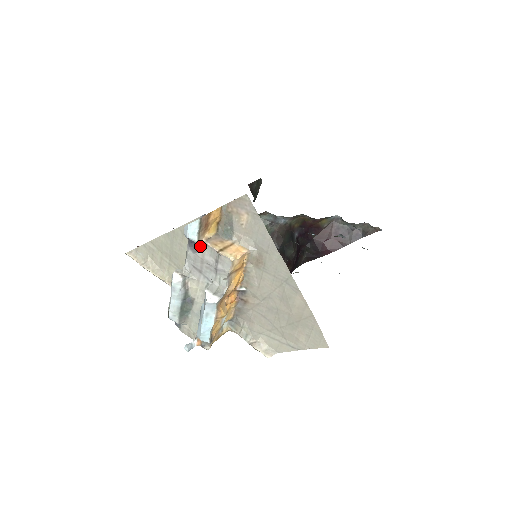
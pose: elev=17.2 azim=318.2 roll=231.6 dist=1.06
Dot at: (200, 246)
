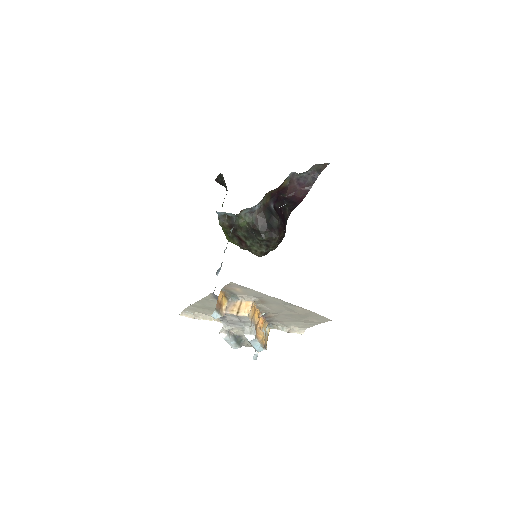
Dot at: (224, 316)
